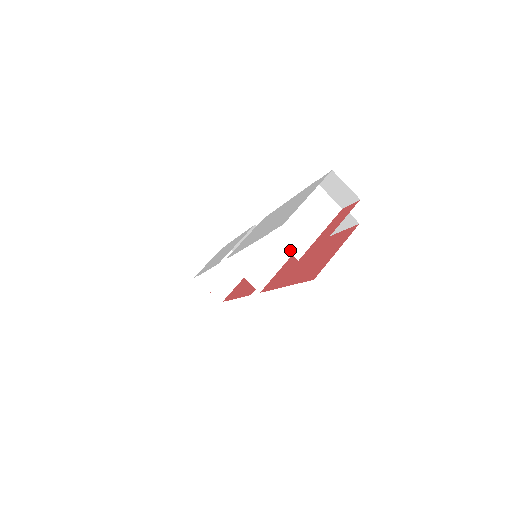
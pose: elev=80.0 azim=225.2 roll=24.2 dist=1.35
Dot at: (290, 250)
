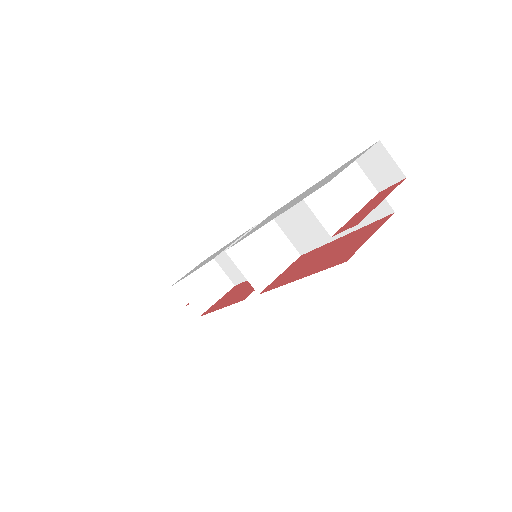
Dot at: (323, 223)
